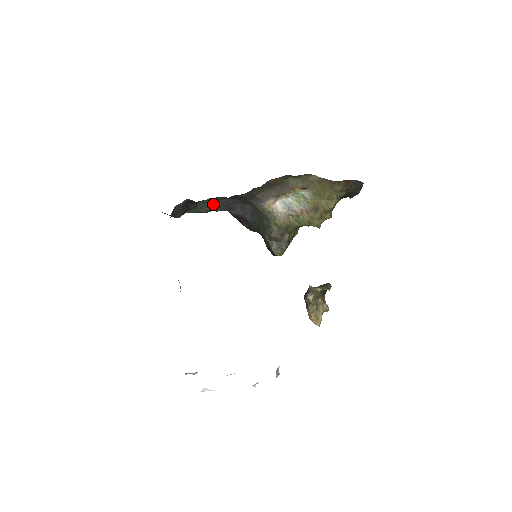
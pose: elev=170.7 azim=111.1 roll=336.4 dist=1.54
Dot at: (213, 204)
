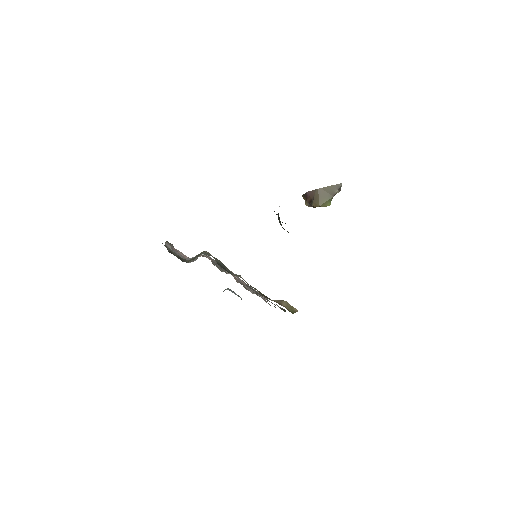
Dot at: occluded
